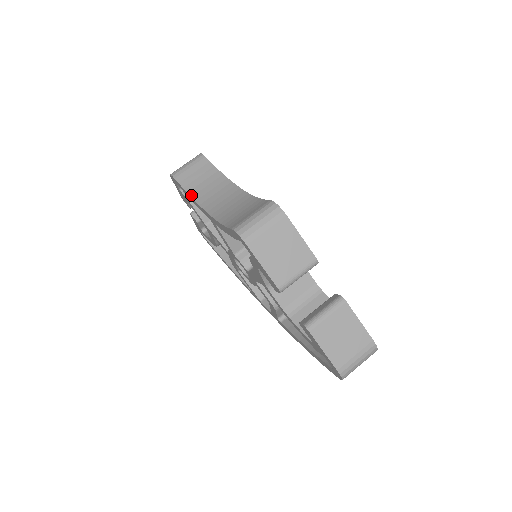
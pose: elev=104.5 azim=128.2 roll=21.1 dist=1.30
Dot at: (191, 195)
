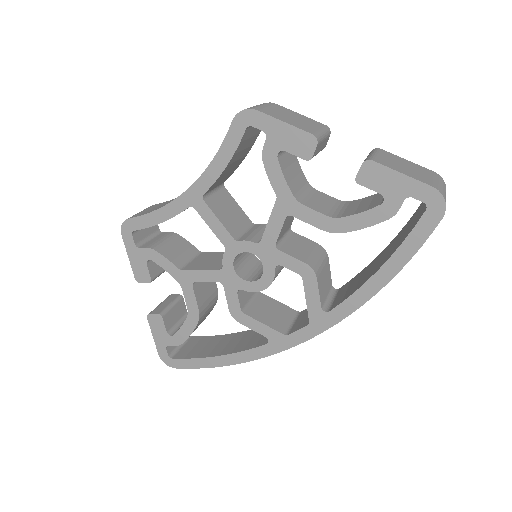
Dot at: (158, 208)
